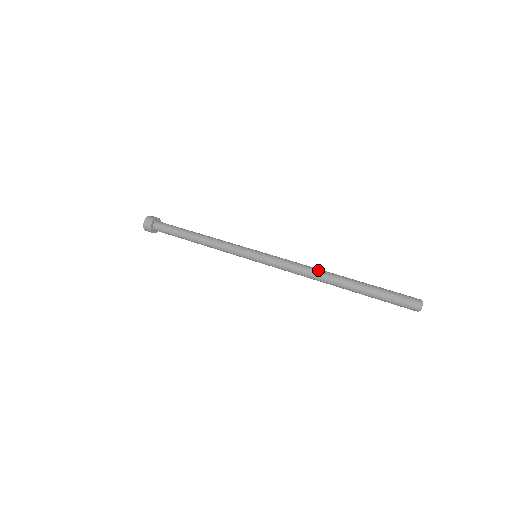
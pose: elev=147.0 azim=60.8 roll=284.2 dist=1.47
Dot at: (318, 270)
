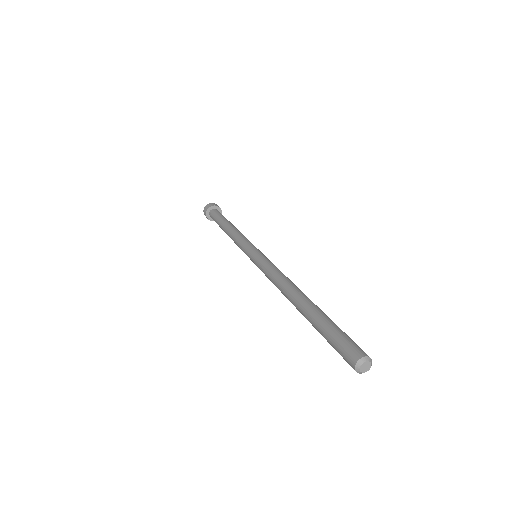
Dot at: (293, 283)
